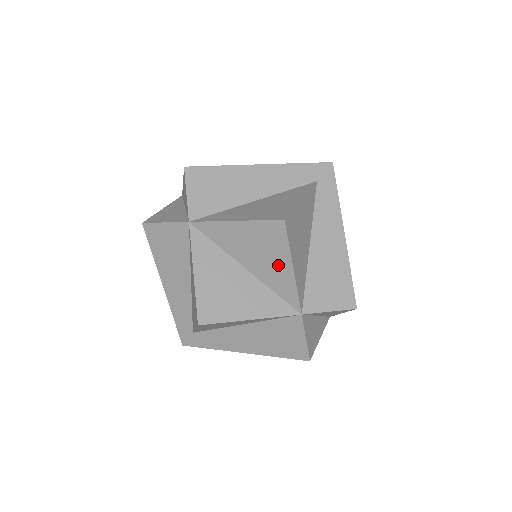
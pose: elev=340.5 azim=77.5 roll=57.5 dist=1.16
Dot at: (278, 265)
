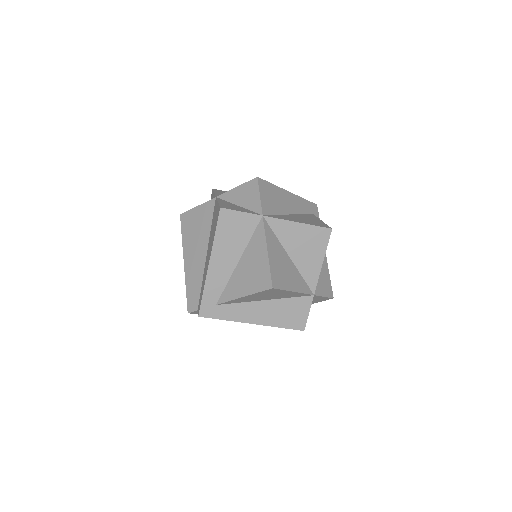
Dot at: (314, 258)
